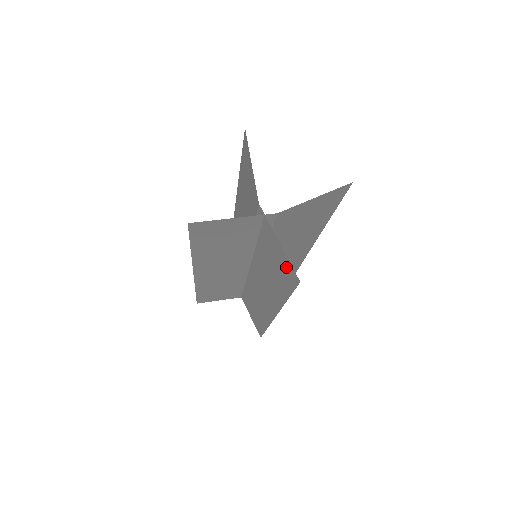
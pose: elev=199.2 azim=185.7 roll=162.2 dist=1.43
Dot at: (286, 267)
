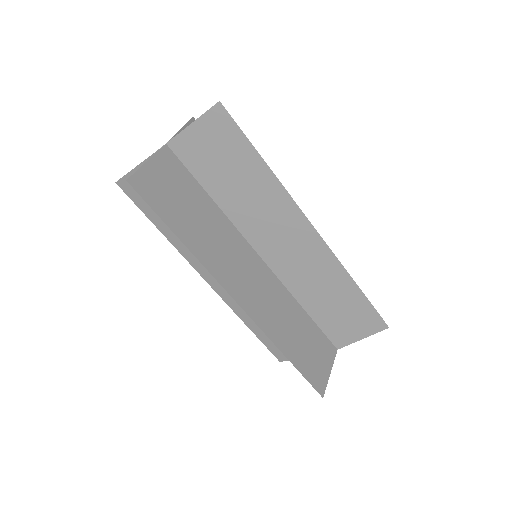
Dot at: (214, 129)
